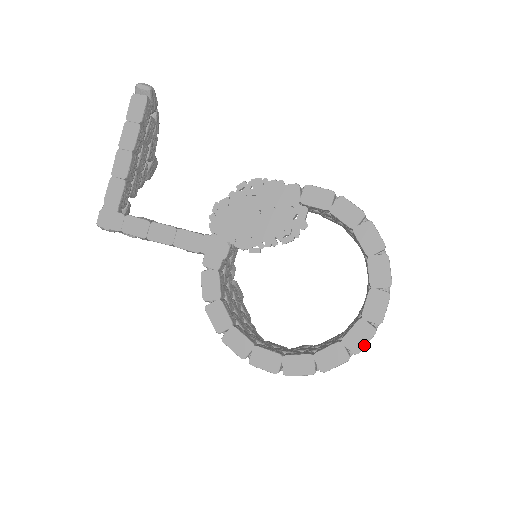
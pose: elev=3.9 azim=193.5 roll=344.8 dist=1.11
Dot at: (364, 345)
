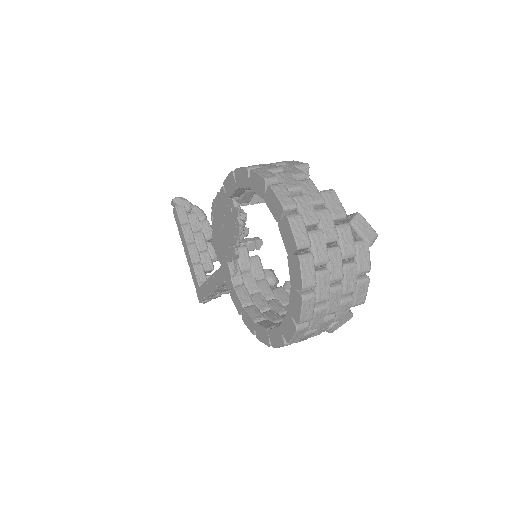
Dot at: (300, 277)
